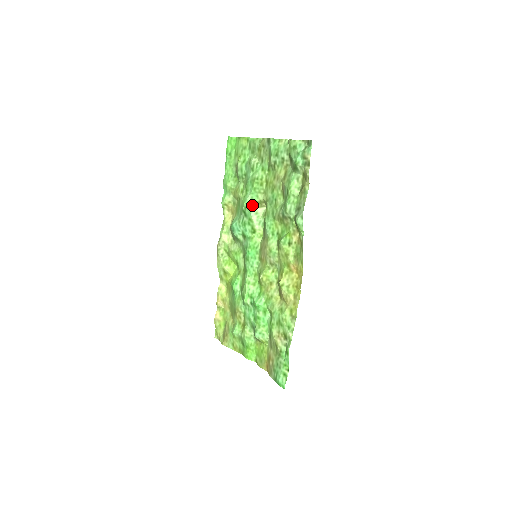
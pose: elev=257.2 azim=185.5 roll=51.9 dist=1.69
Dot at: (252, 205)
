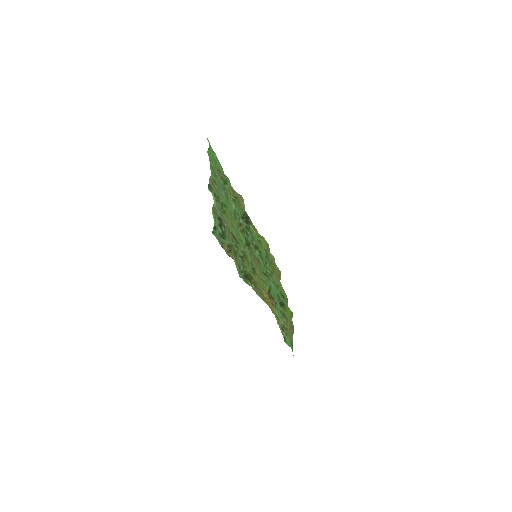
Dot at: occluded
